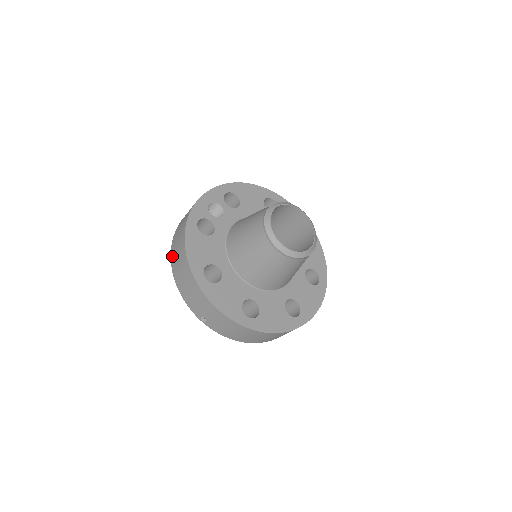
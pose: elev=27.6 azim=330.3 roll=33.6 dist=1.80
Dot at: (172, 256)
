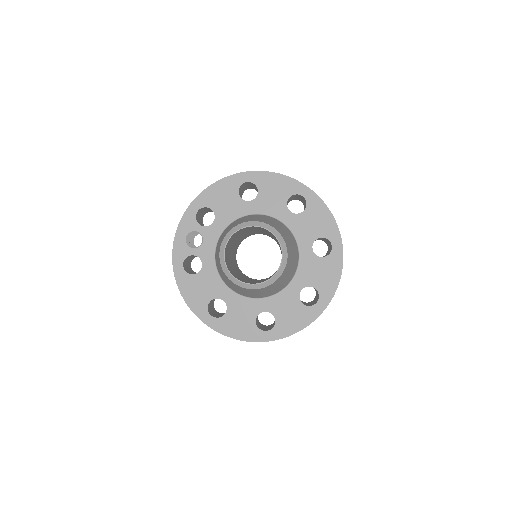
Dot at: occluded
